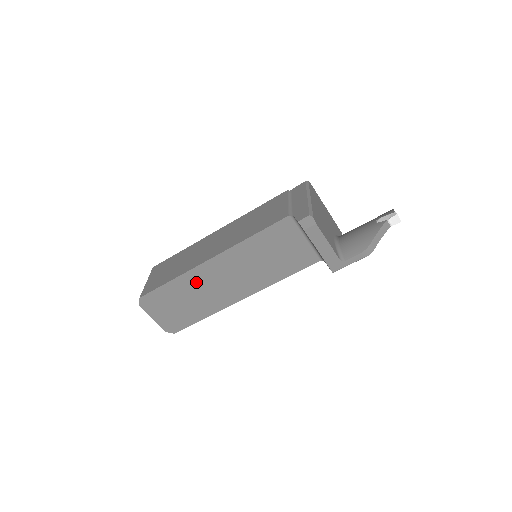
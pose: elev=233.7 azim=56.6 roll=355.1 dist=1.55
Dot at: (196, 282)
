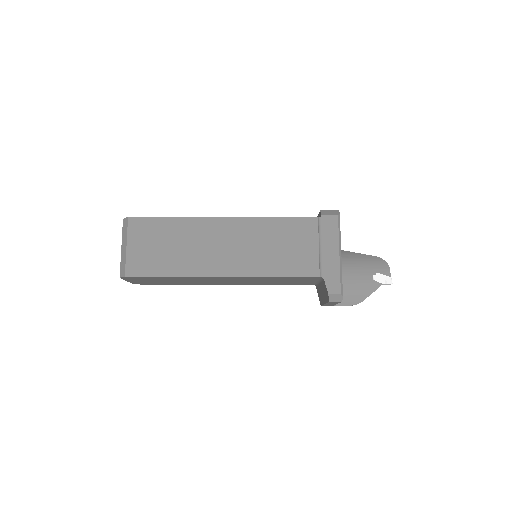
Dot at: (195, 279)
